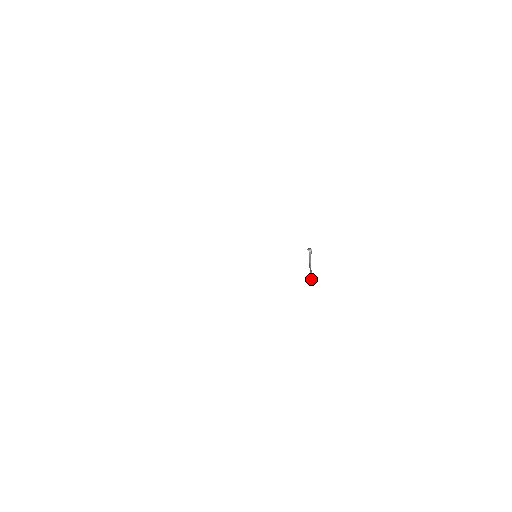
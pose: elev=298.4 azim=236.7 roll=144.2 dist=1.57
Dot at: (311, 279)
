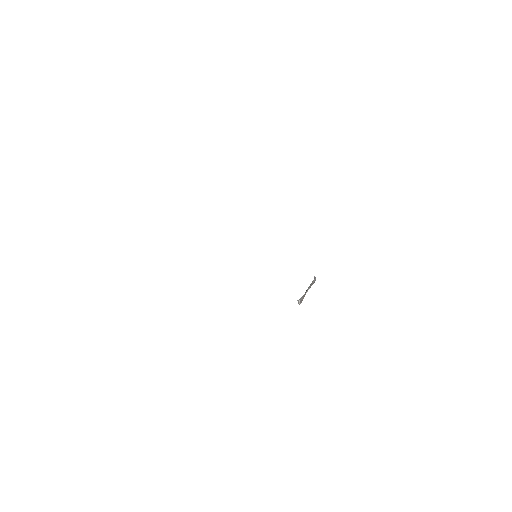
Dot at: (300, 299)
